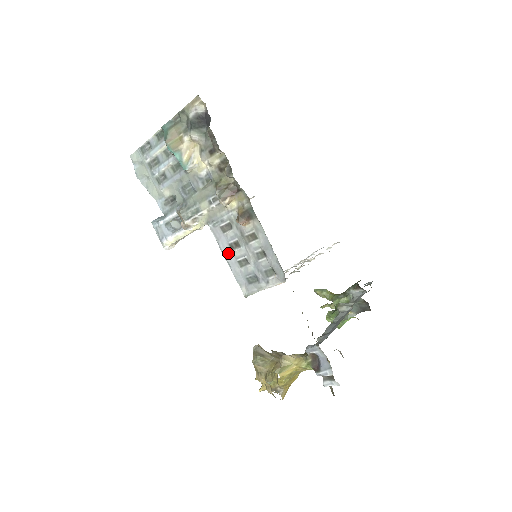
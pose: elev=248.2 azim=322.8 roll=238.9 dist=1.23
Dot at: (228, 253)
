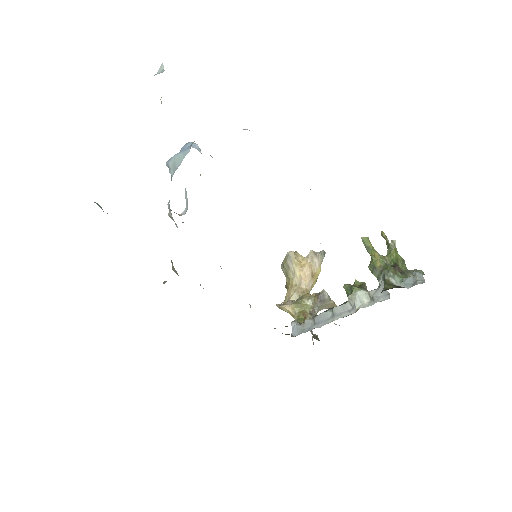
Dot at: occluded
